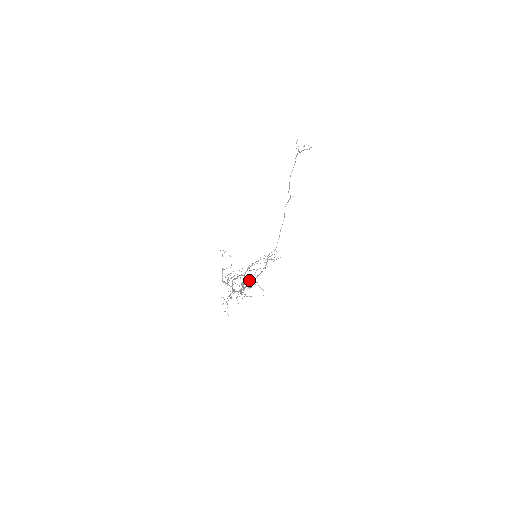
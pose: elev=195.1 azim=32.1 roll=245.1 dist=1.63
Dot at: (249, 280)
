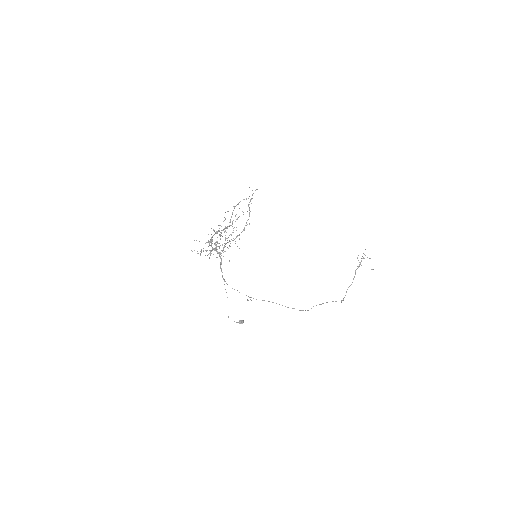
Dot at: occluded
